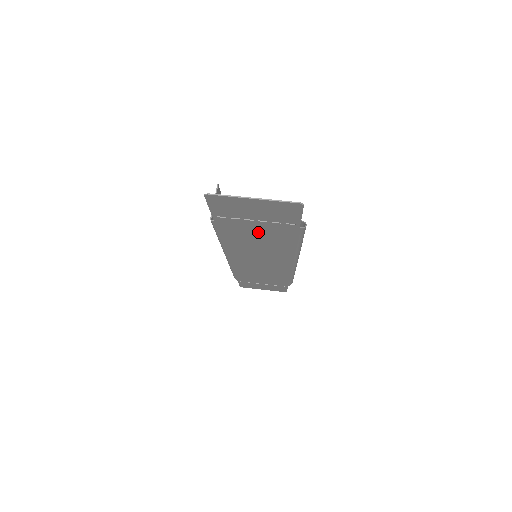
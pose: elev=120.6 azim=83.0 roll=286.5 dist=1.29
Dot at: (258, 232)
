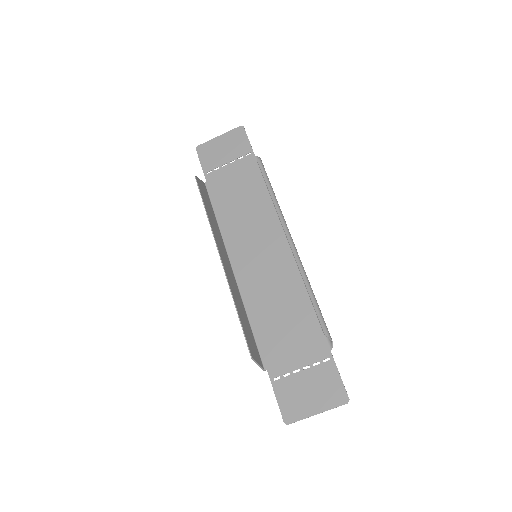
Dot at: (292, 341)
